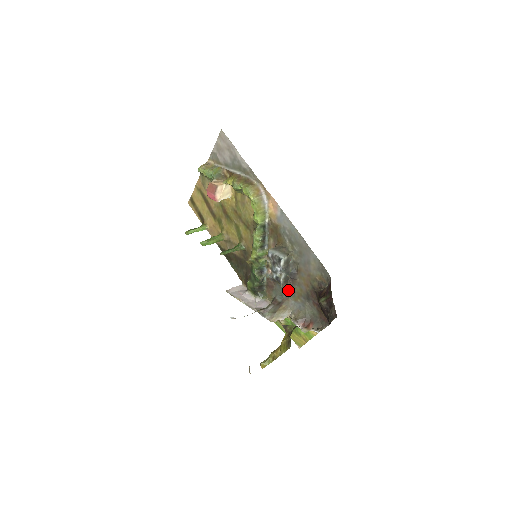
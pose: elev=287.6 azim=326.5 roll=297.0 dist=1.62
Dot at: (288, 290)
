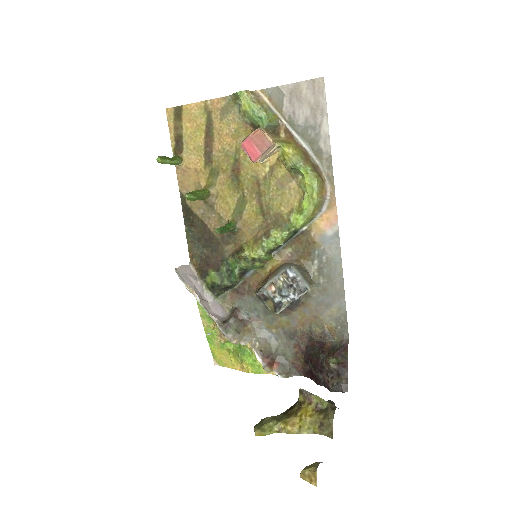
Dot at: (267, 312)
